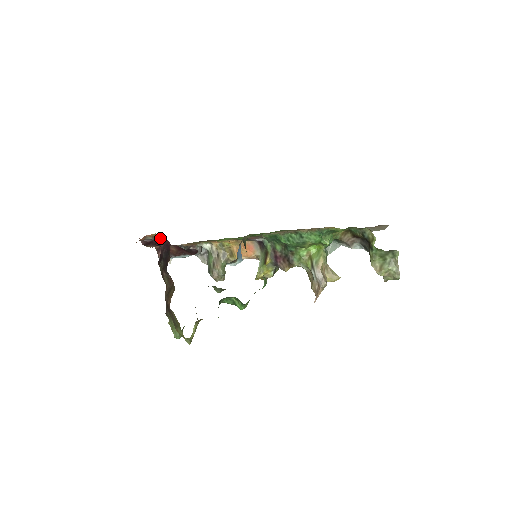
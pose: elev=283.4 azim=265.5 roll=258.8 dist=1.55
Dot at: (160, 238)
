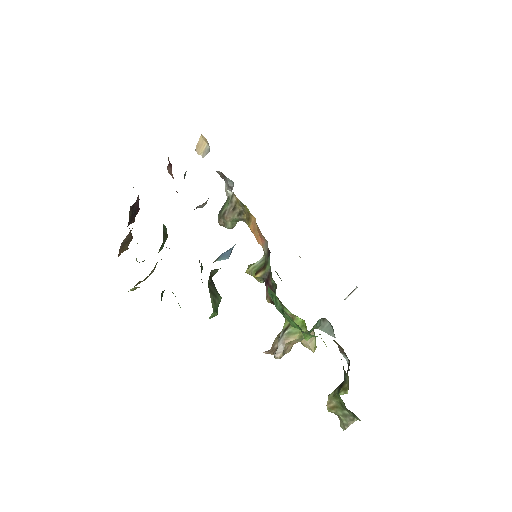
Dot at: occluded
